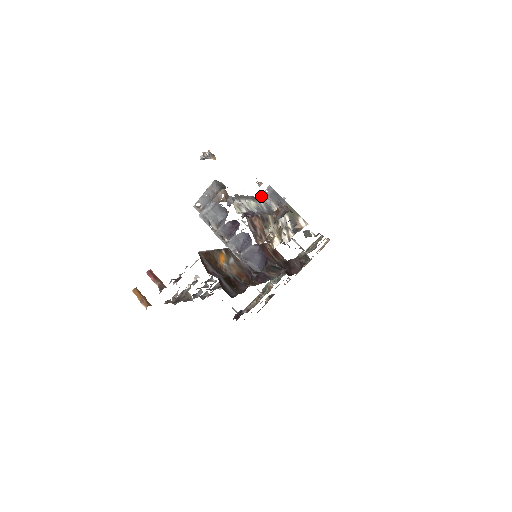
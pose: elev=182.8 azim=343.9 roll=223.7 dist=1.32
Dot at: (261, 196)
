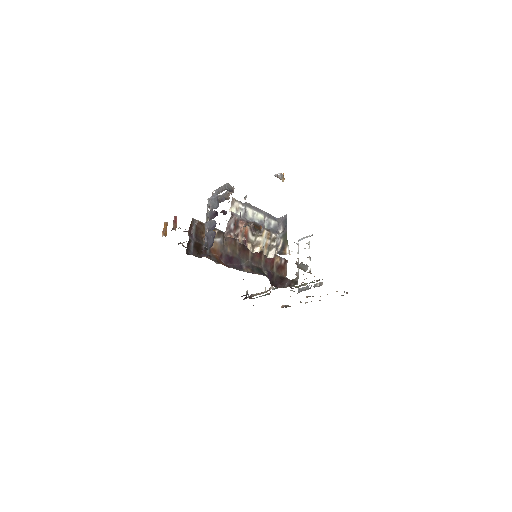
Dot at: (279, 218)
